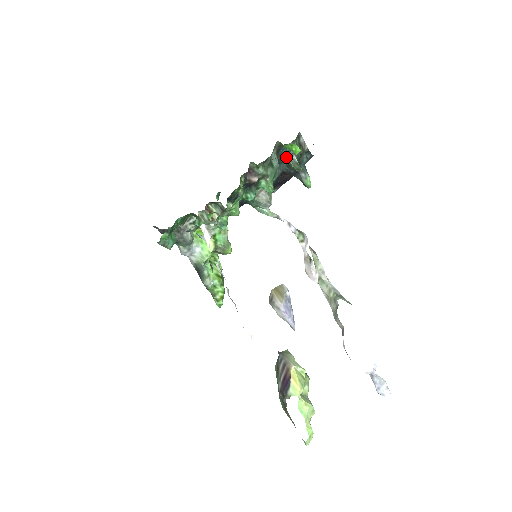
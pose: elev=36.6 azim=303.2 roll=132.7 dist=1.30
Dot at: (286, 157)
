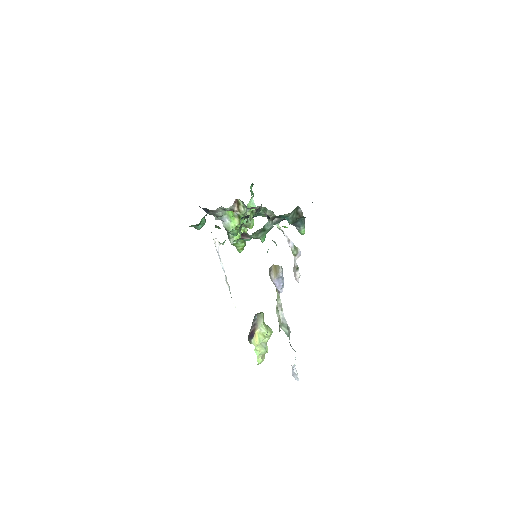
Dot at: occluded
